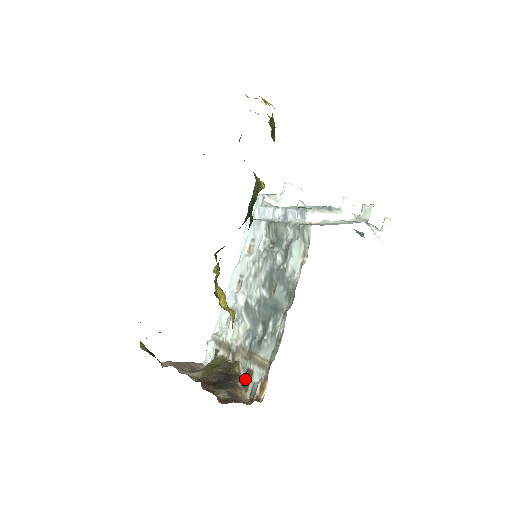
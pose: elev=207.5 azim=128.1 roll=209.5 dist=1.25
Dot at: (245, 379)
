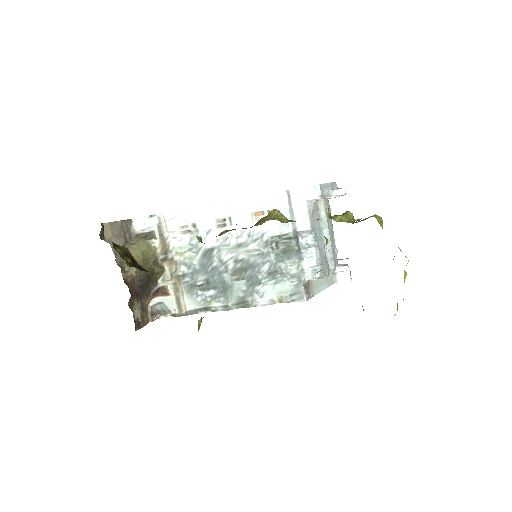
Dot at: (159, 290)
